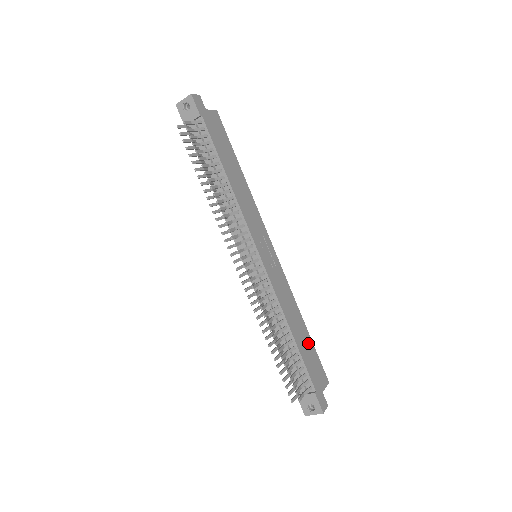
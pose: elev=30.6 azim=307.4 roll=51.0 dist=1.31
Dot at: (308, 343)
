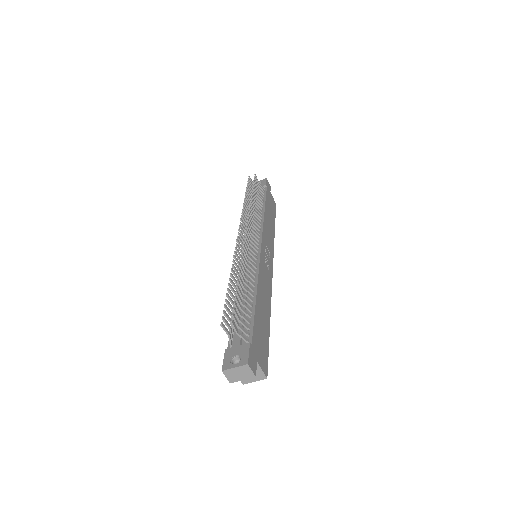
Dot at: (265, 328)
